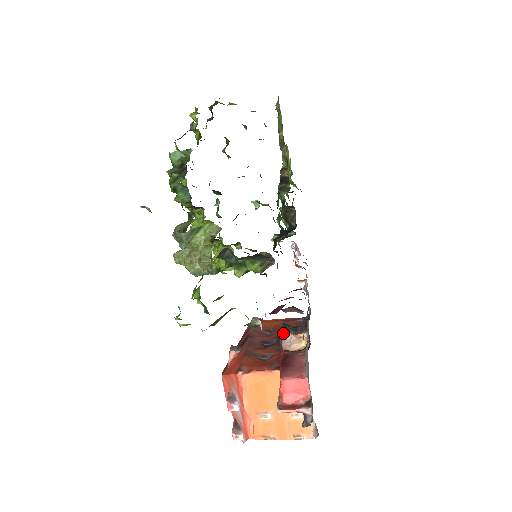
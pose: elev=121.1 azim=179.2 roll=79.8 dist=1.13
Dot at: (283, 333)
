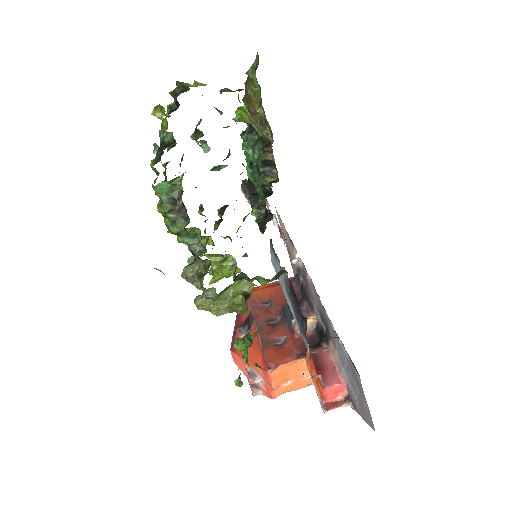
Dot at: (294, 320)
